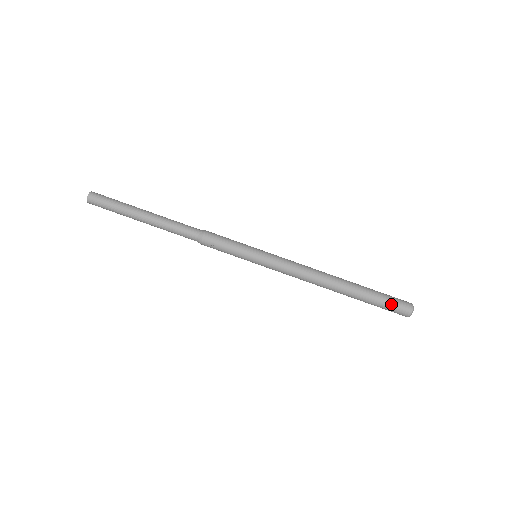
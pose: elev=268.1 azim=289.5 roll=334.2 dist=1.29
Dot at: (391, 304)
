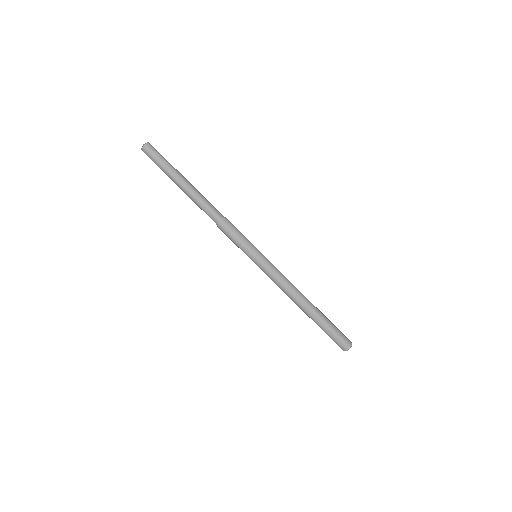
Dot at: (333, 339)
